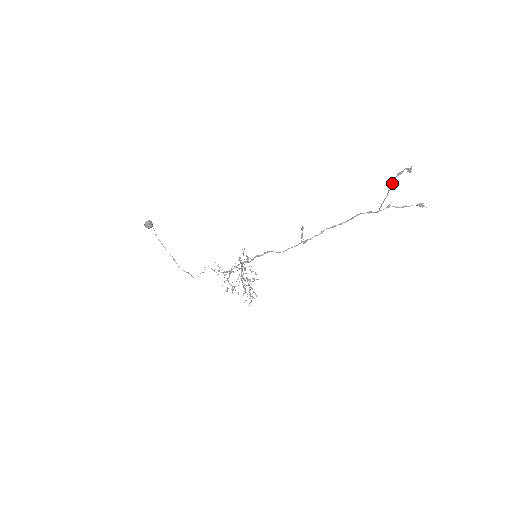
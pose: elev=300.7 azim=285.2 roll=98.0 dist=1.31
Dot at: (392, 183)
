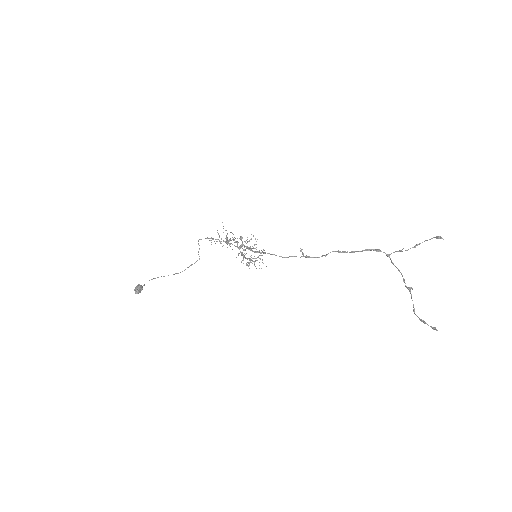
Dot at: (410, 293)
